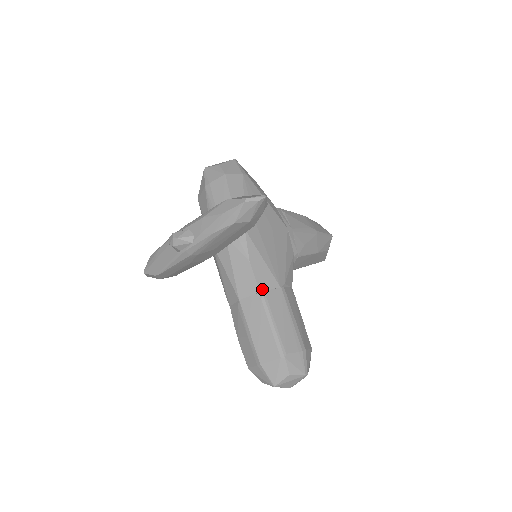
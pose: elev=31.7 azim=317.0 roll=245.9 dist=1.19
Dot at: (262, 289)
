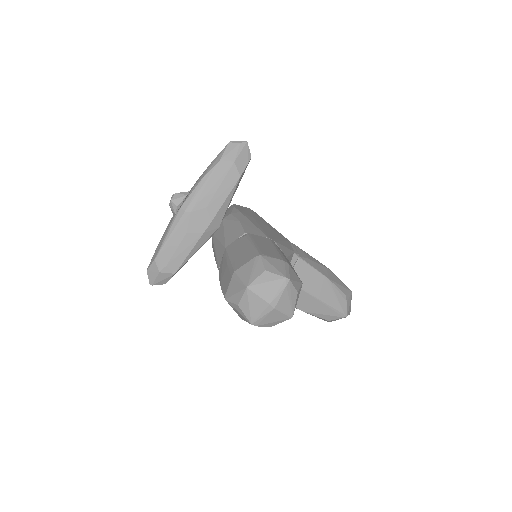
Dot at: (248, 233)
